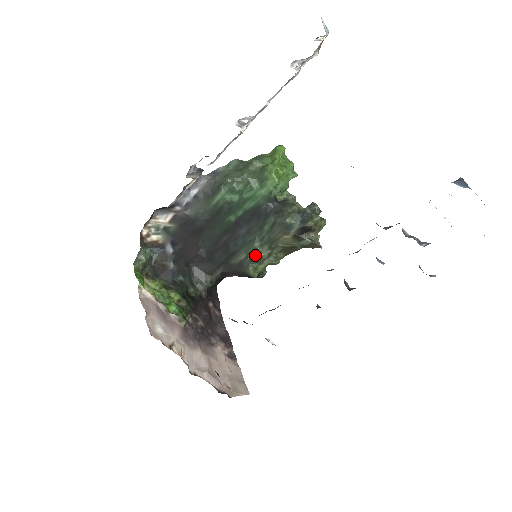
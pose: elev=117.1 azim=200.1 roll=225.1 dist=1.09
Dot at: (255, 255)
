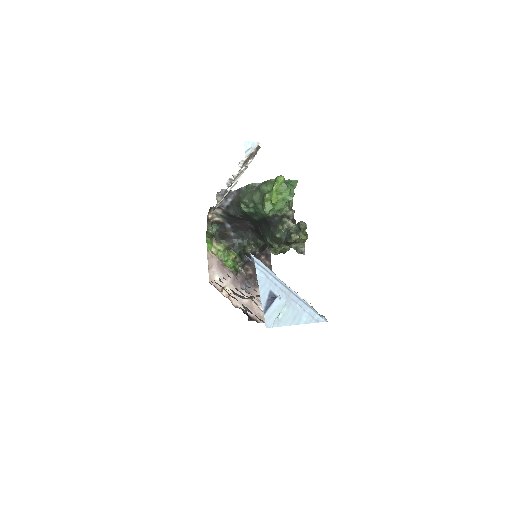
Dot at: (270, 245)
